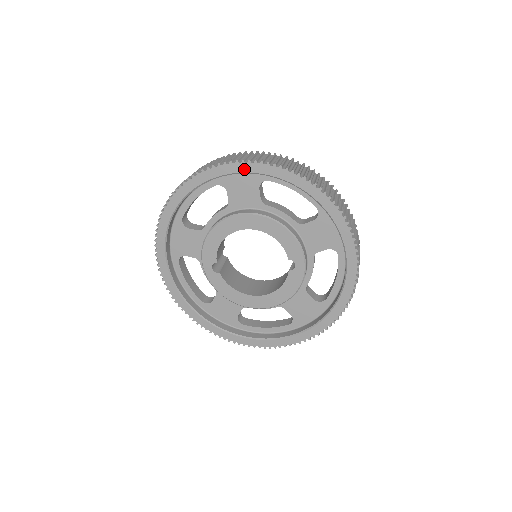
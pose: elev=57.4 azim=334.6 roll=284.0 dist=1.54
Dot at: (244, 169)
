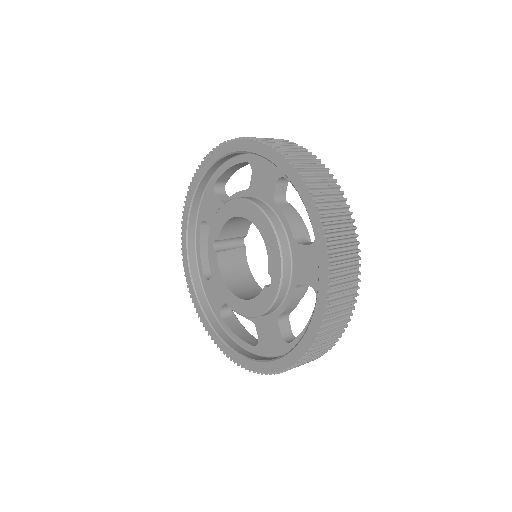
Dot at: (264, 153)
